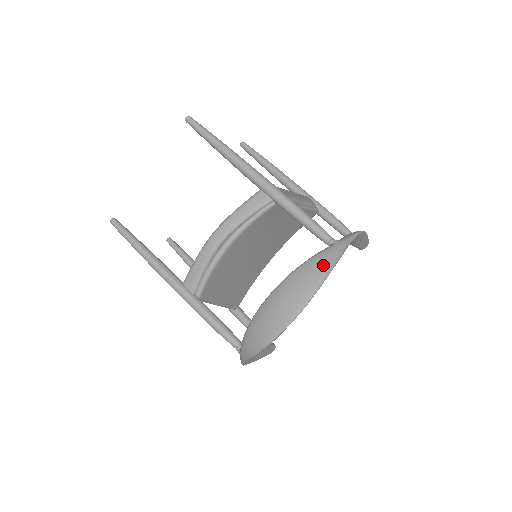
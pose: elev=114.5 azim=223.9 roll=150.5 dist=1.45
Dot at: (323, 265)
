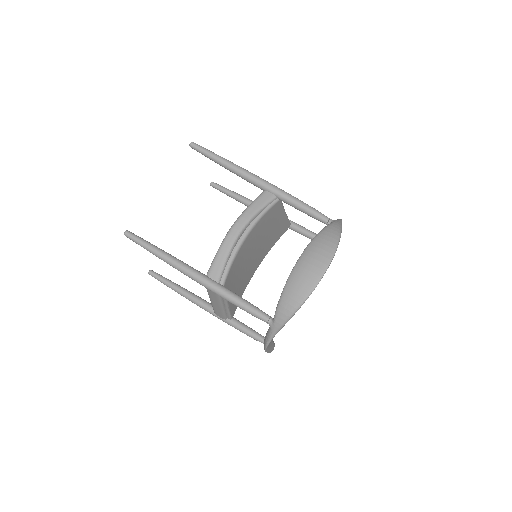
Dot at: (334, 232)
